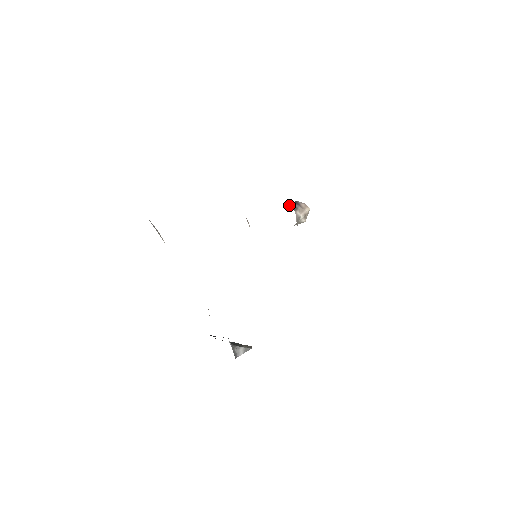
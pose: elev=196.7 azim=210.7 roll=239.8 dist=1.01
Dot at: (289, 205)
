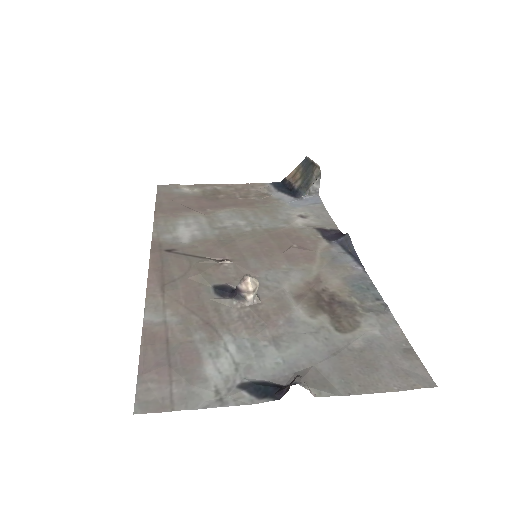
Dot at: (238, 300)
